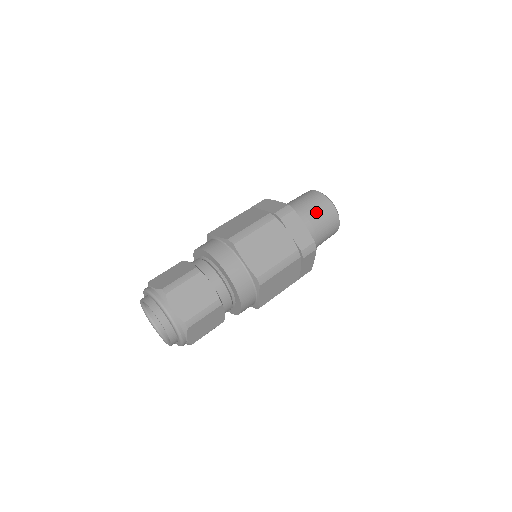
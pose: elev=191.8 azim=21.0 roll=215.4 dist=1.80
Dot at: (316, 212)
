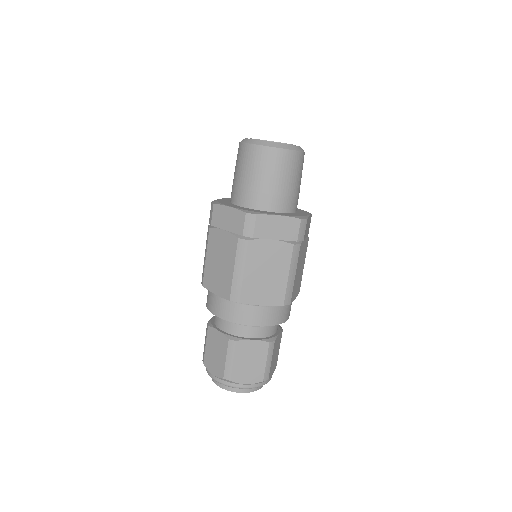
Dot at: (274, 178)
